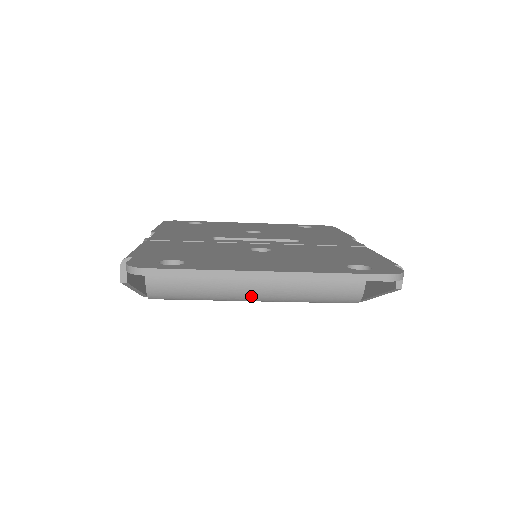
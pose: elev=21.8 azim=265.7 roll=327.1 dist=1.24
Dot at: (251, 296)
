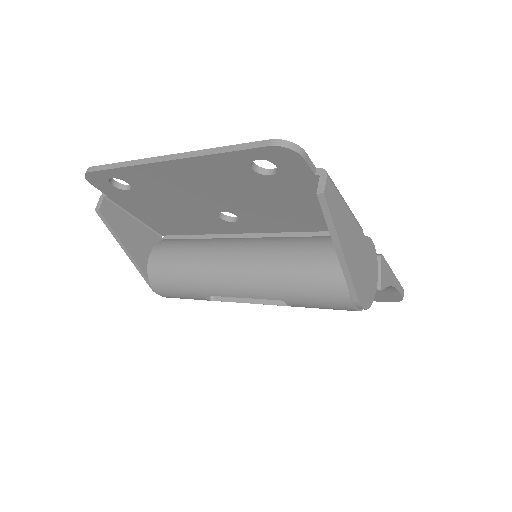
Dot at: (230, 281)
